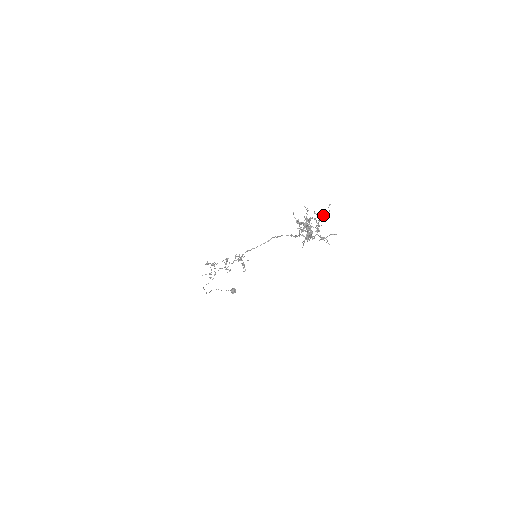
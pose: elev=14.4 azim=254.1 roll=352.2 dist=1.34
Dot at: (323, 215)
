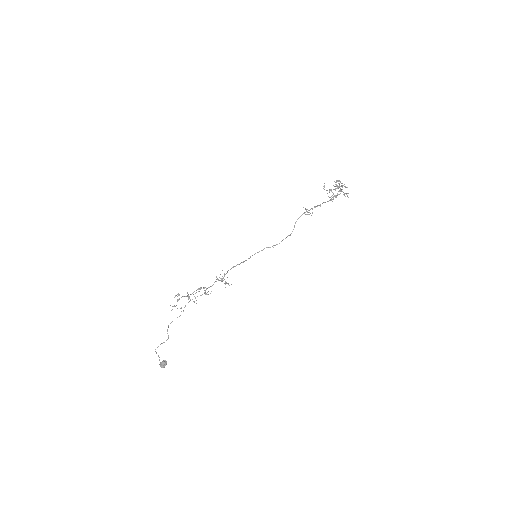
Dot at: occluded
